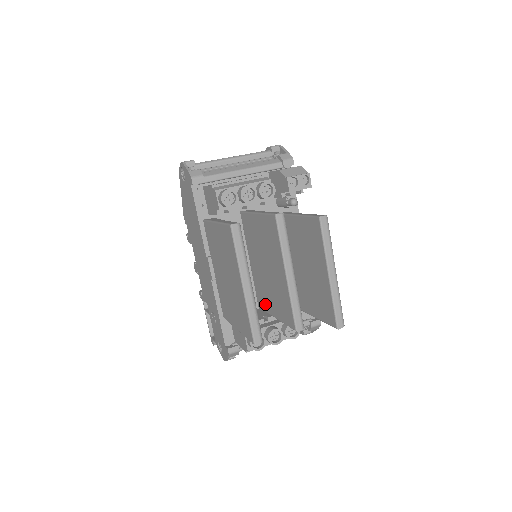
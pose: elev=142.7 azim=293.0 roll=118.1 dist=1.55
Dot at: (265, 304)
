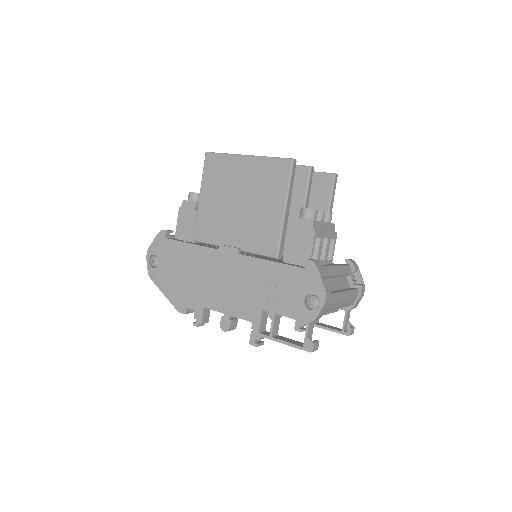
Dot at: occluded
